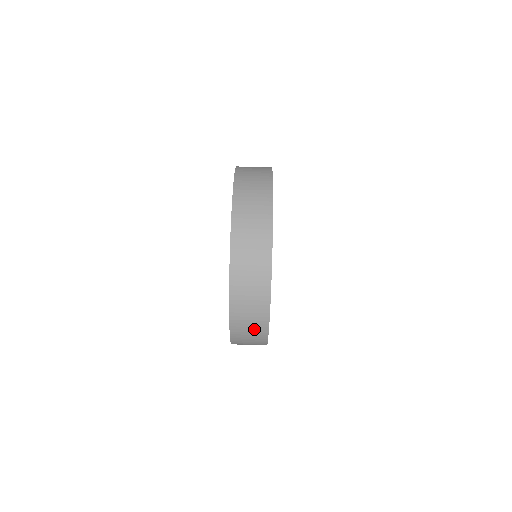
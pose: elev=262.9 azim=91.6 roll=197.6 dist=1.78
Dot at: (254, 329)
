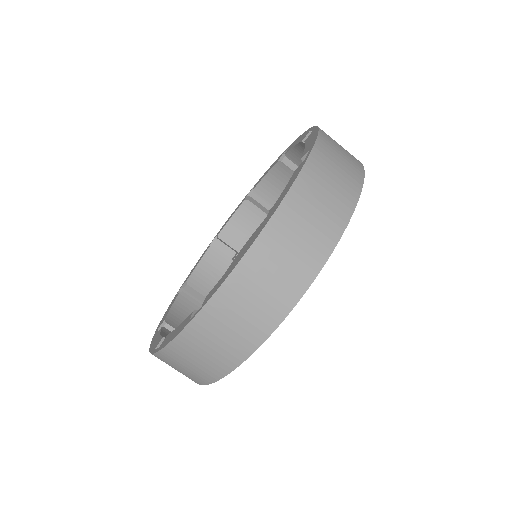
Dot at: (182, 373)
